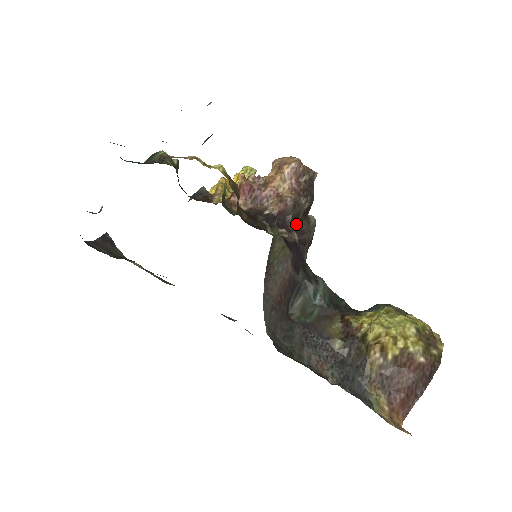
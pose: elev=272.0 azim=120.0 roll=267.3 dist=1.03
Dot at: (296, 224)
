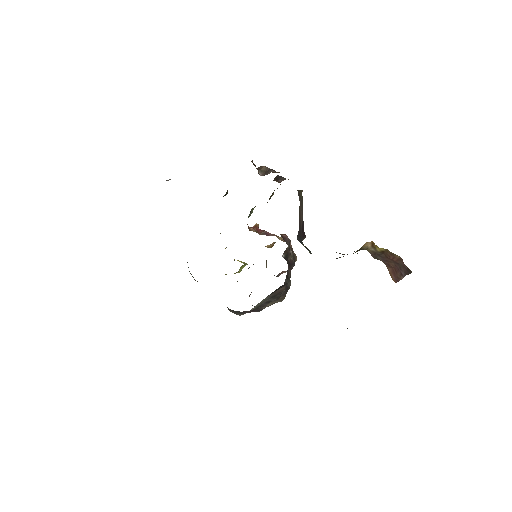
Dot at: (286, 259)
